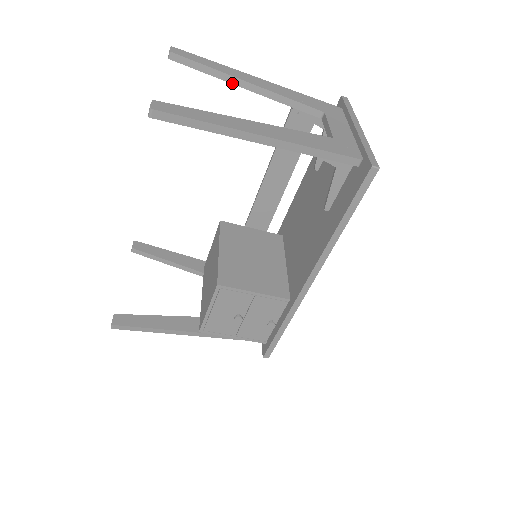
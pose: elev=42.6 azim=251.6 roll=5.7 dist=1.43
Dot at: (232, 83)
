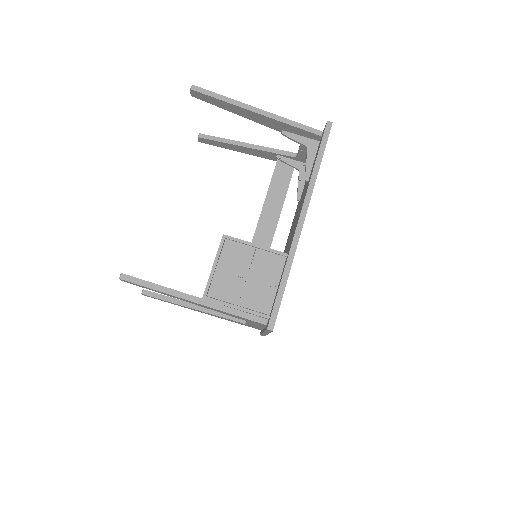
Dot at: (237, 145)
